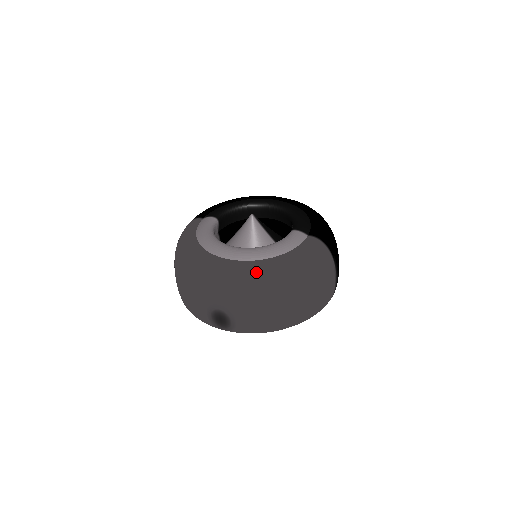
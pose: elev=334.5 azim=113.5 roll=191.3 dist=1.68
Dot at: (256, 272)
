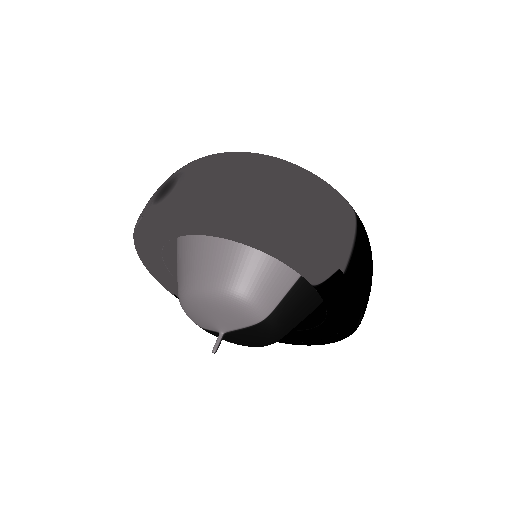
Dot at: occluded
